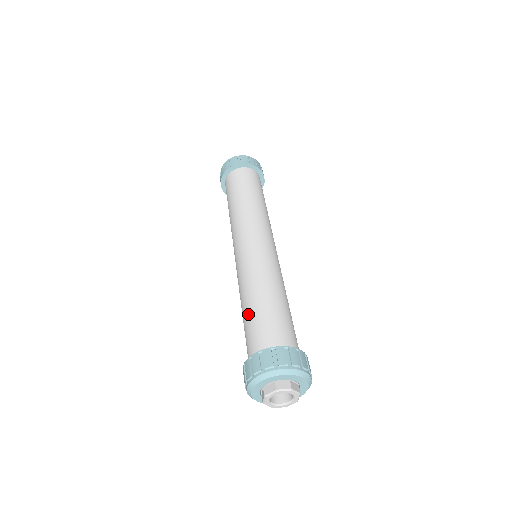
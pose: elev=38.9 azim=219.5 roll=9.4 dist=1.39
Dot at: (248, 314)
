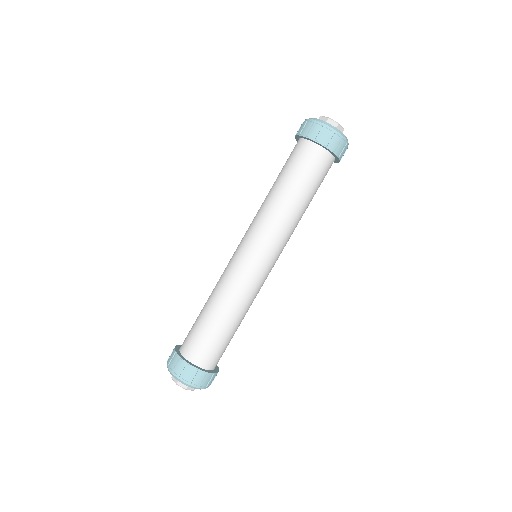
Dot at: (201, 317)
